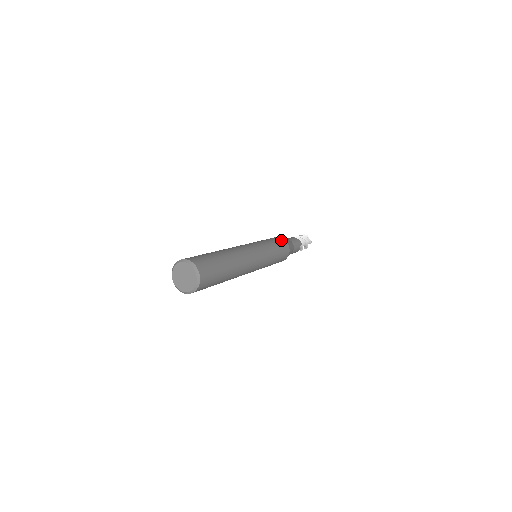
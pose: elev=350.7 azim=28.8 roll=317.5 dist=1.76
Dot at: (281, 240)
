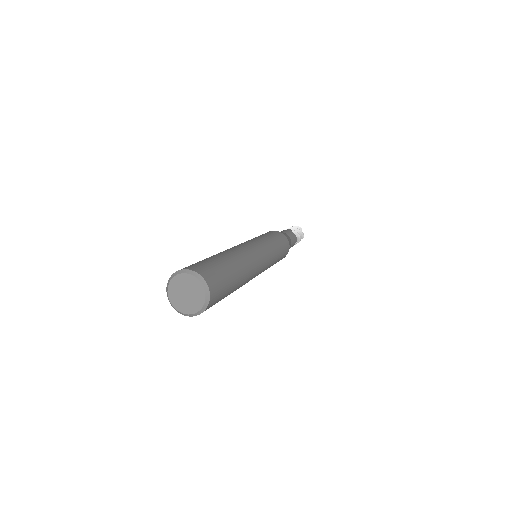
Dot at: (285, 239)
